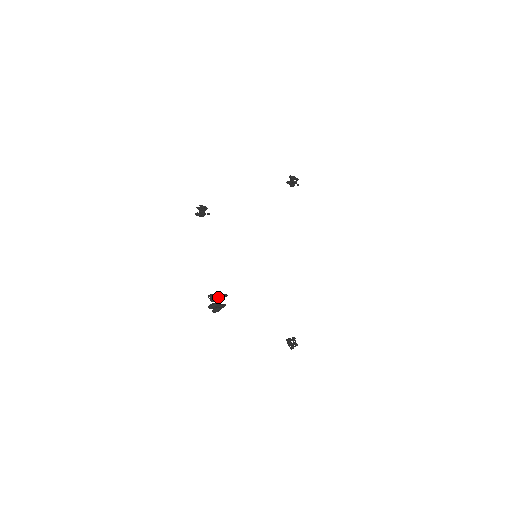
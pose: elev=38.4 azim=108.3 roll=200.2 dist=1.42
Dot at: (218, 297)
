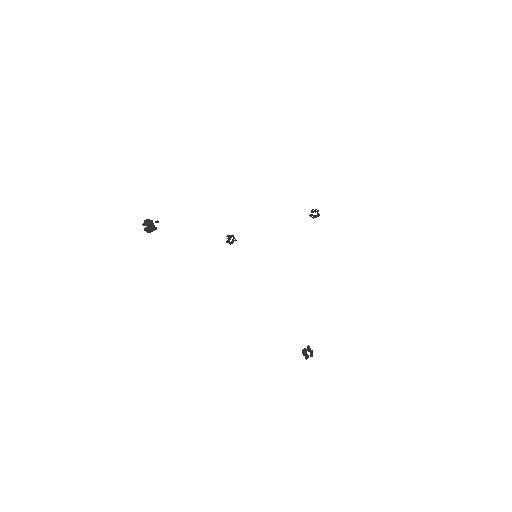
Dot at: (152, 223)
